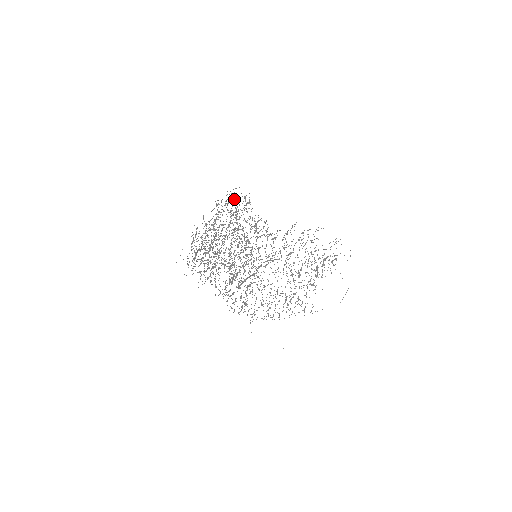
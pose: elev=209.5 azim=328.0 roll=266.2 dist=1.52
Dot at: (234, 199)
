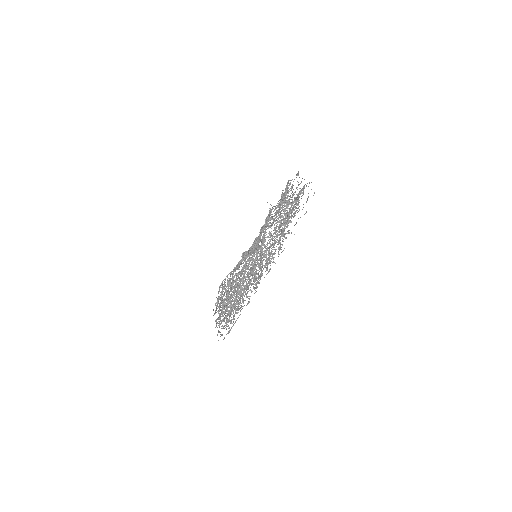
Dot at: (223, 287)
